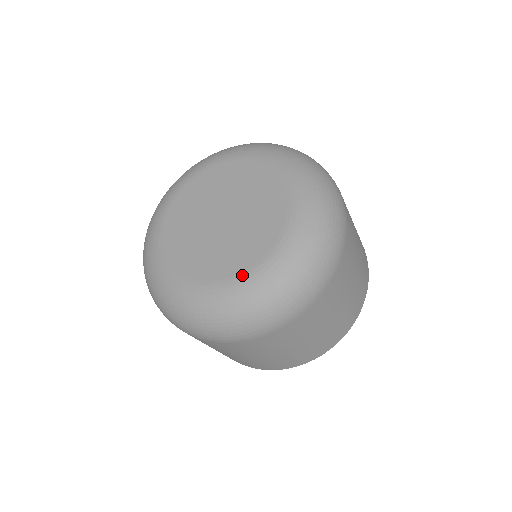
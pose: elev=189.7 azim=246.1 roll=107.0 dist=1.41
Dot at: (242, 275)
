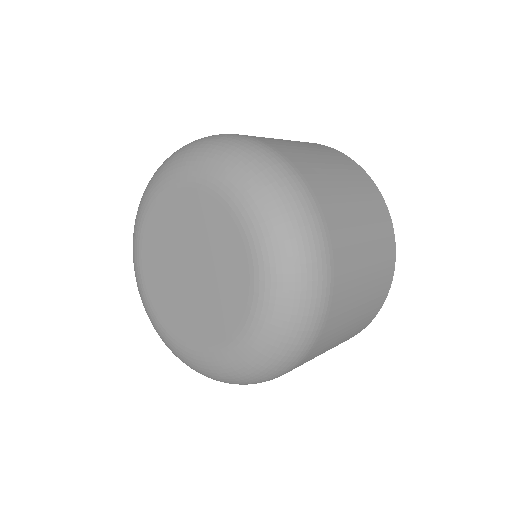
Dot at: (245, 321)
